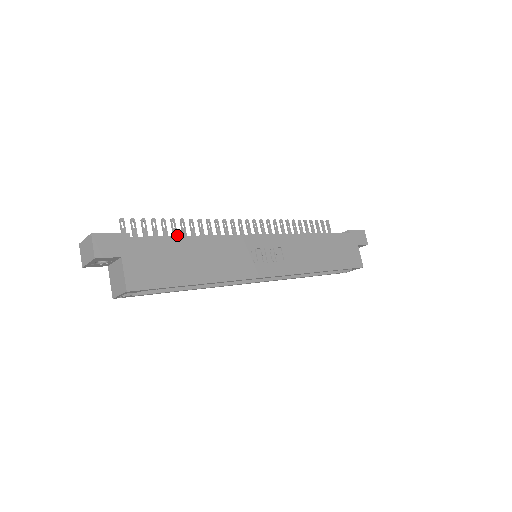
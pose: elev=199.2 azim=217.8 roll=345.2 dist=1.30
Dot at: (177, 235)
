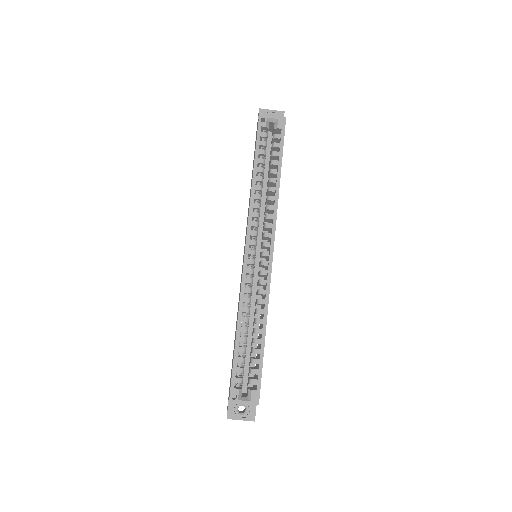
Dot at: occluded
